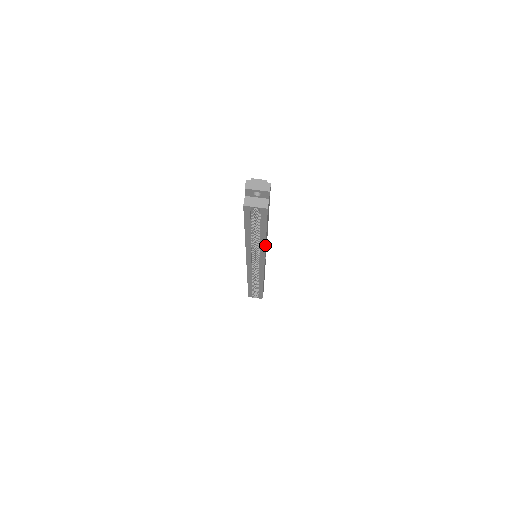
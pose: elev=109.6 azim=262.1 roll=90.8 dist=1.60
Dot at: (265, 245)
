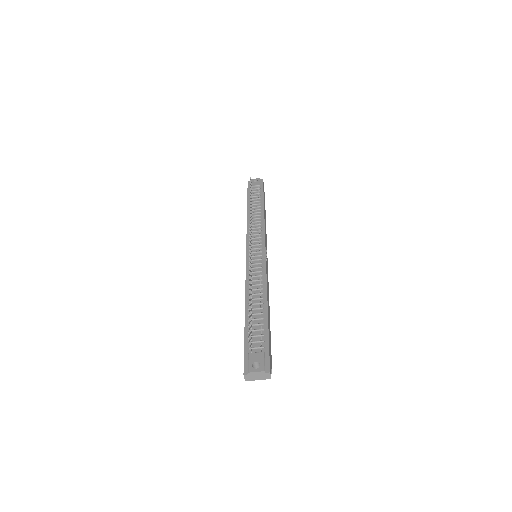
Dot at: occluded
